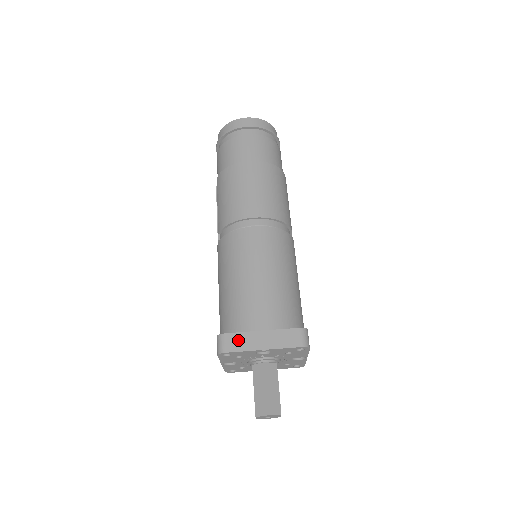
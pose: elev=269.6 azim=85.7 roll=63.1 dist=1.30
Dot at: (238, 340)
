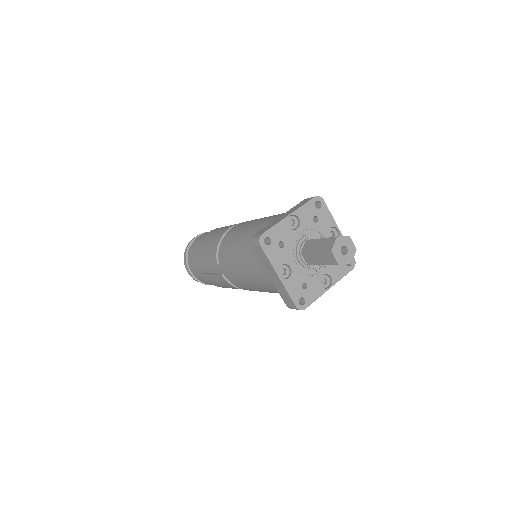
Dot at: (267, 227)
